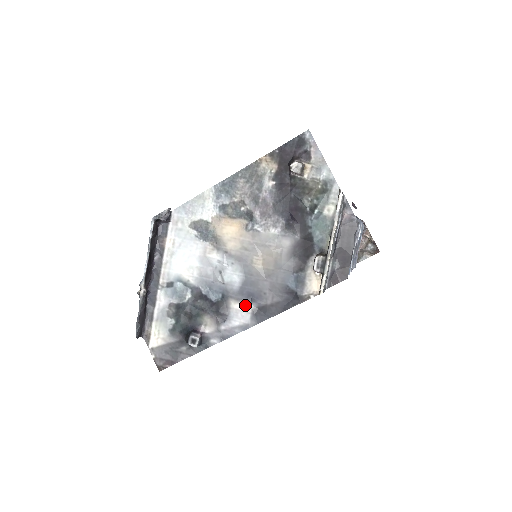
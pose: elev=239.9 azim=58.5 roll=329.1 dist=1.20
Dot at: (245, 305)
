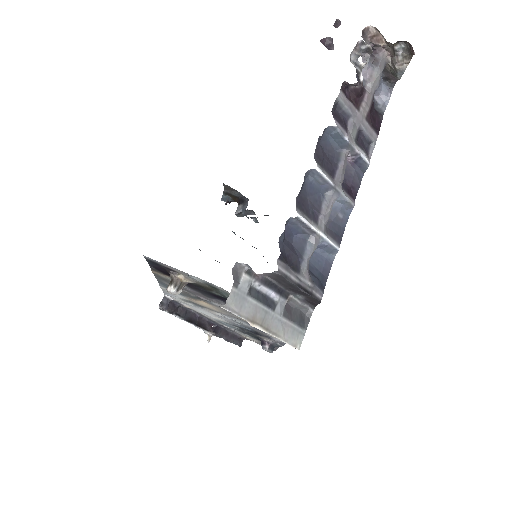
Dot at: occluded
